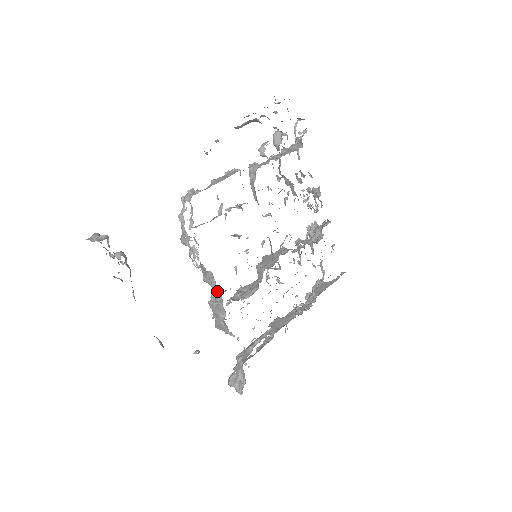
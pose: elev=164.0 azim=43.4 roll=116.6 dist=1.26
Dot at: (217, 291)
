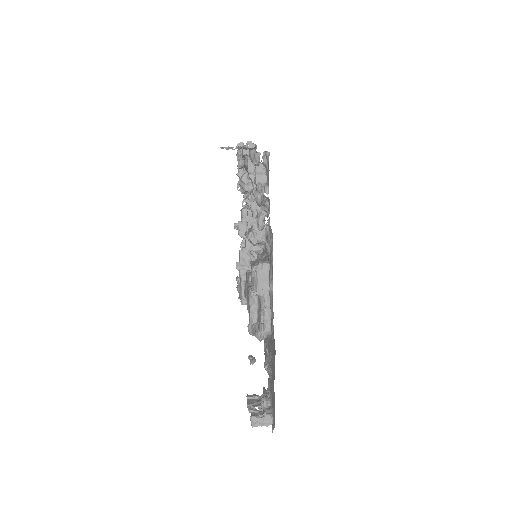
Dot at: occluded
